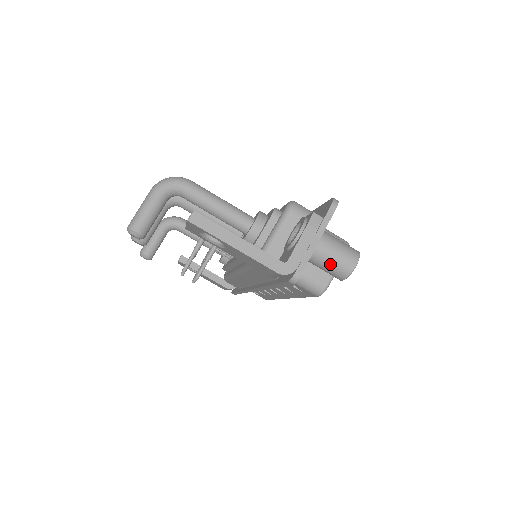
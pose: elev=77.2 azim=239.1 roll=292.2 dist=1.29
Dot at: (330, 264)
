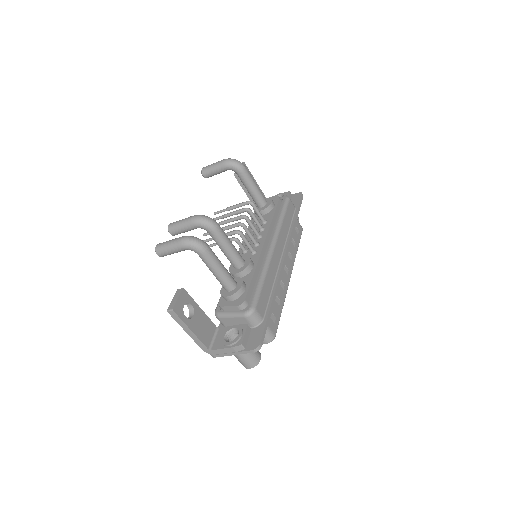
Dot at: occluded
